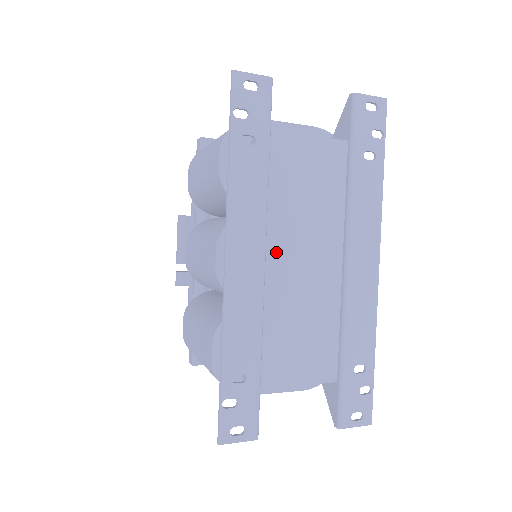
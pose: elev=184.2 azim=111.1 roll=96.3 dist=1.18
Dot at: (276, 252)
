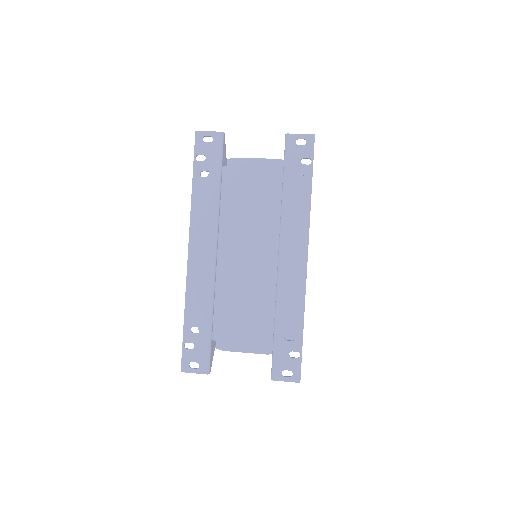
Dot at: (226, 248)
